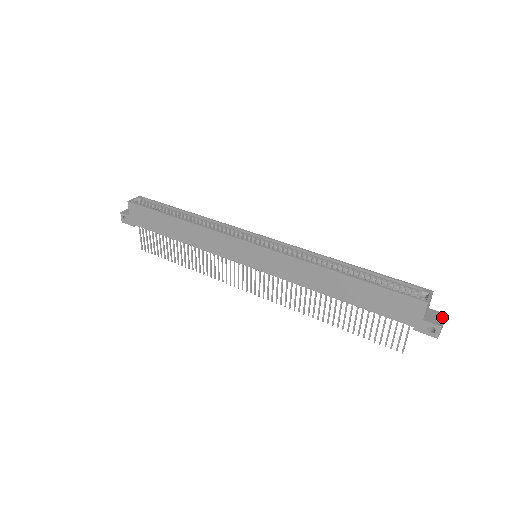
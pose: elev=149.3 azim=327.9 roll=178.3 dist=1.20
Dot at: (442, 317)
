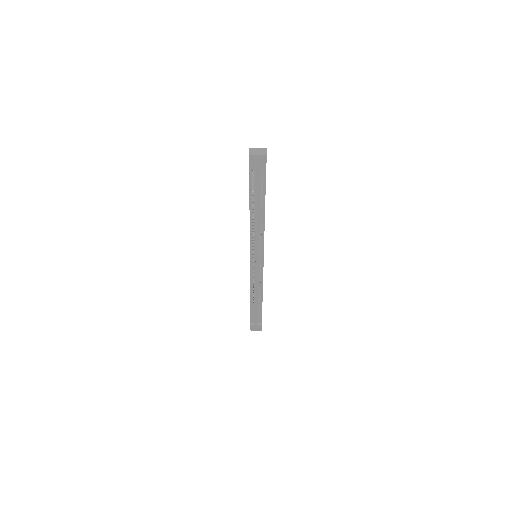
Dot at: (261, 150)
